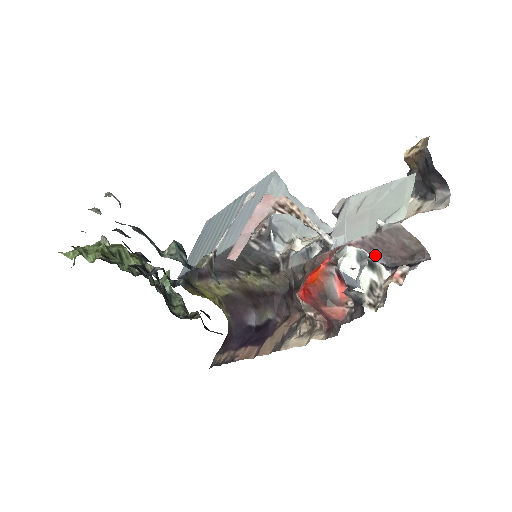
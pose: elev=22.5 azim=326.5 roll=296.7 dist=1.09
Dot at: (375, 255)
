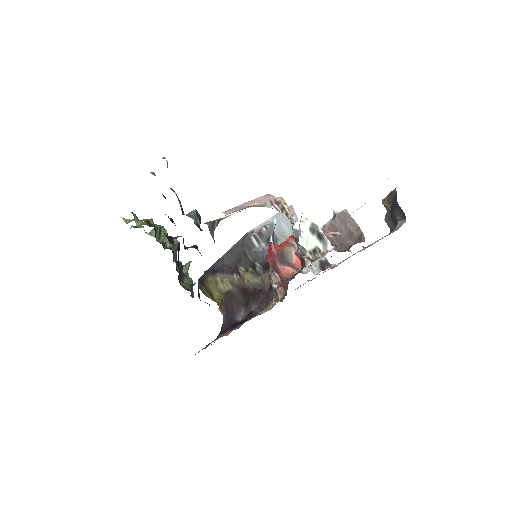
Dot at: occluded
